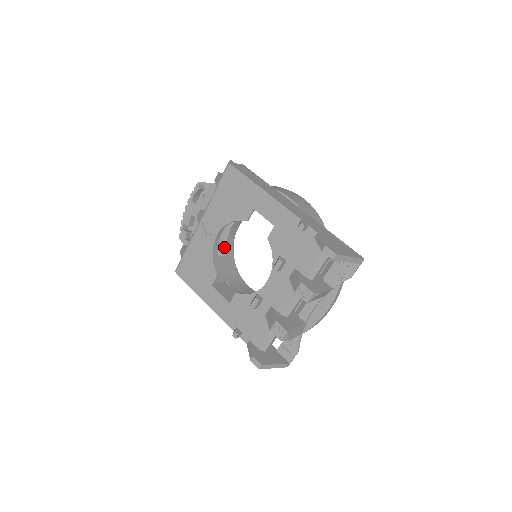
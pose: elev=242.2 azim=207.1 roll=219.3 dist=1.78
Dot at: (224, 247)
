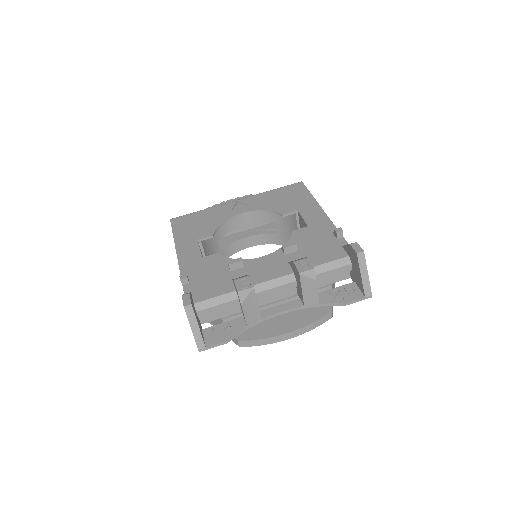
Dot at: (225, 245)
